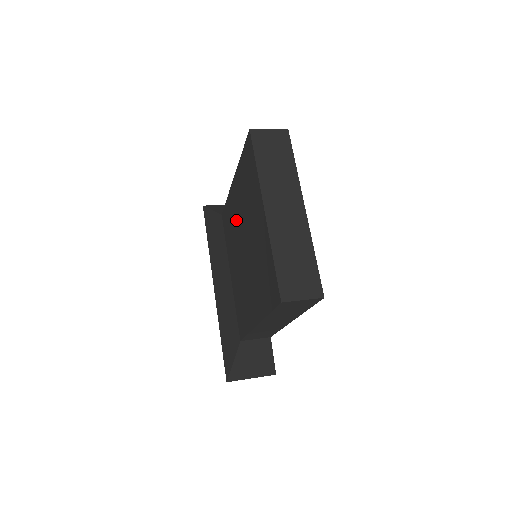
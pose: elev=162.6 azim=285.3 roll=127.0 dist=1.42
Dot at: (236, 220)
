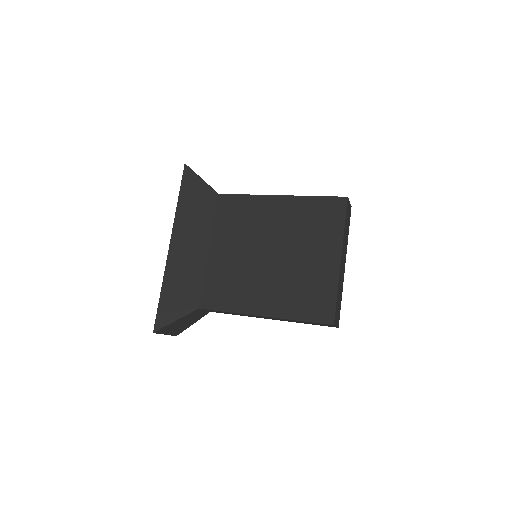
Dot at: (264, 225)
